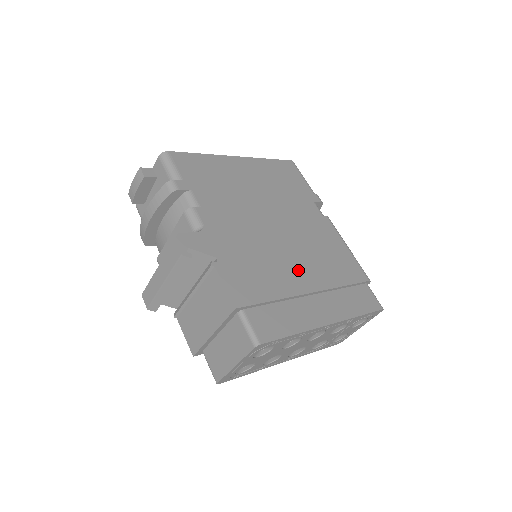
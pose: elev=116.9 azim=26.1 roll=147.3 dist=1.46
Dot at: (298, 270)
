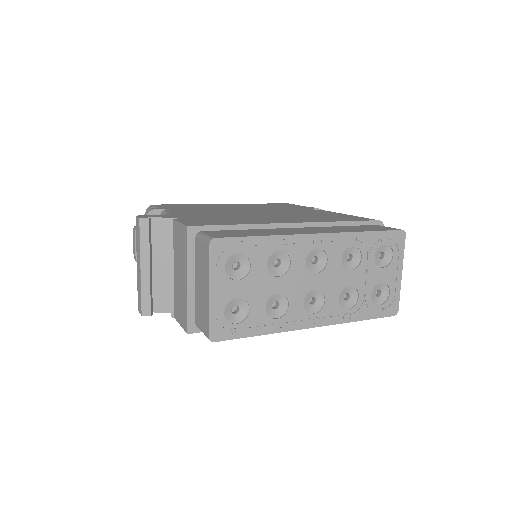
Dot at: (277, 219)
